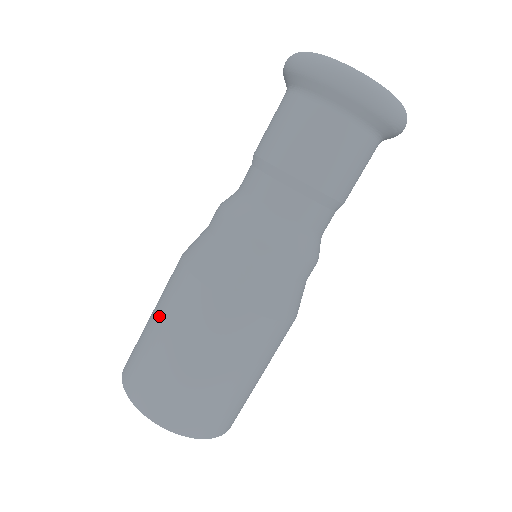
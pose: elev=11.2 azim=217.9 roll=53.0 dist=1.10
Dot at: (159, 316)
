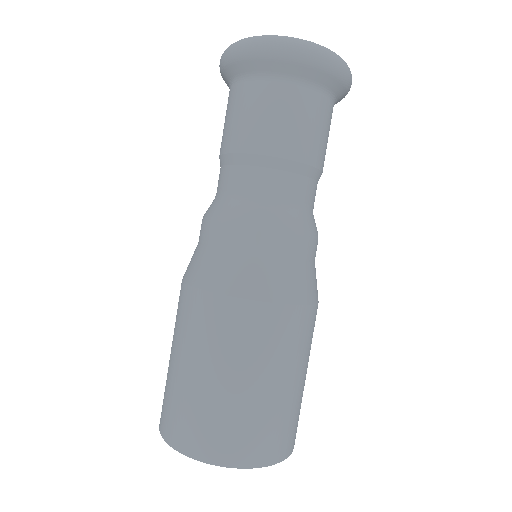
Dot at: occluded
